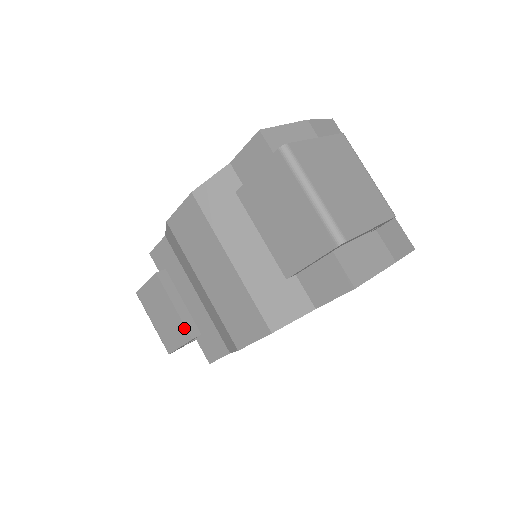
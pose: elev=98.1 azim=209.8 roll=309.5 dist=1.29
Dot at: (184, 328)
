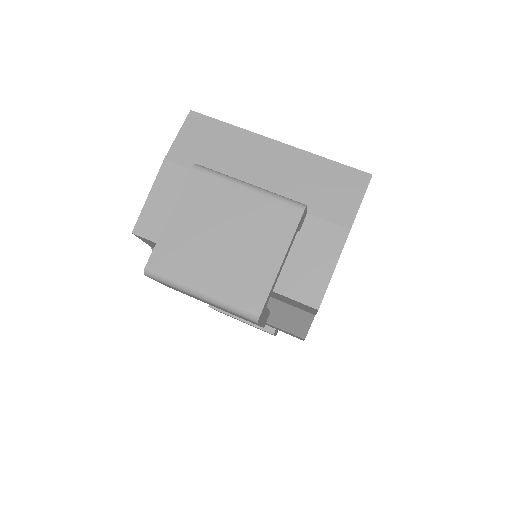
Dot at: occluded
